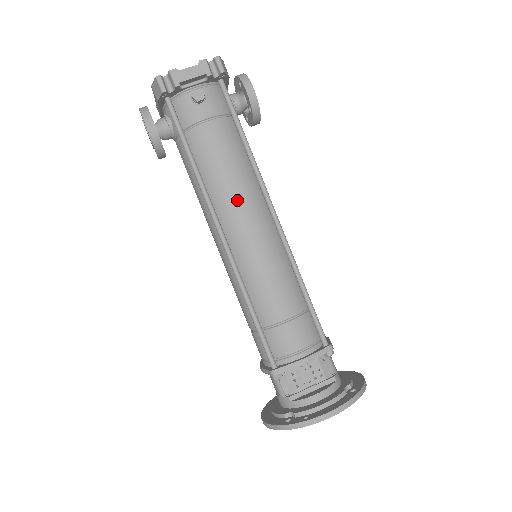
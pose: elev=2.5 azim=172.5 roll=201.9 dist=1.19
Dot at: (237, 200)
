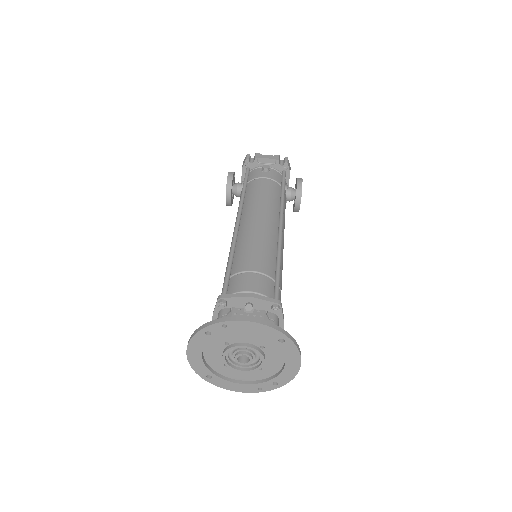
Dot at: (259, 209)
